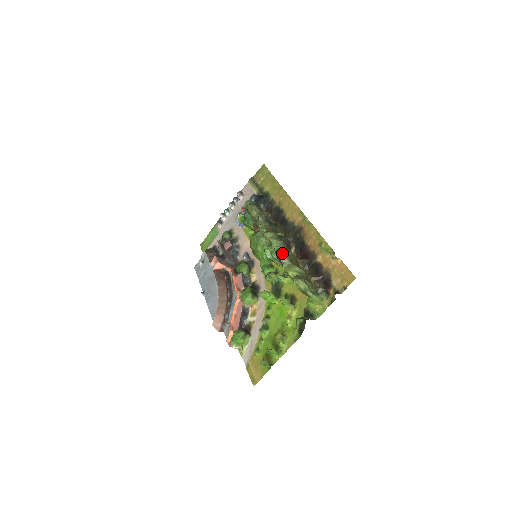
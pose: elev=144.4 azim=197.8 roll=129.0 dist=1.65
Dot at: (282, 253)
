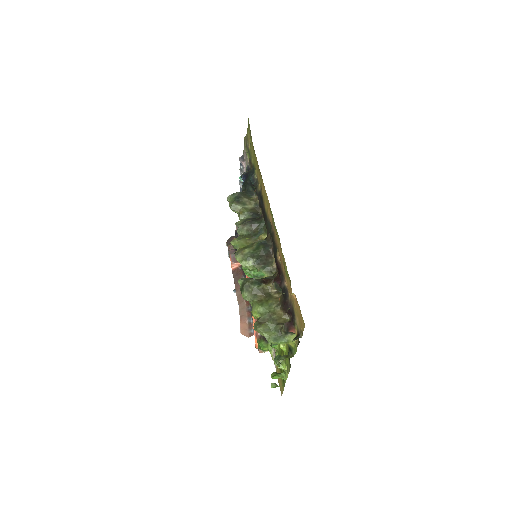
Dot at: (243, 291)
